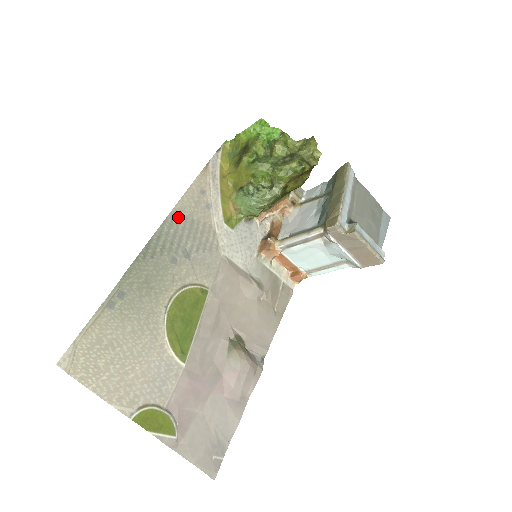
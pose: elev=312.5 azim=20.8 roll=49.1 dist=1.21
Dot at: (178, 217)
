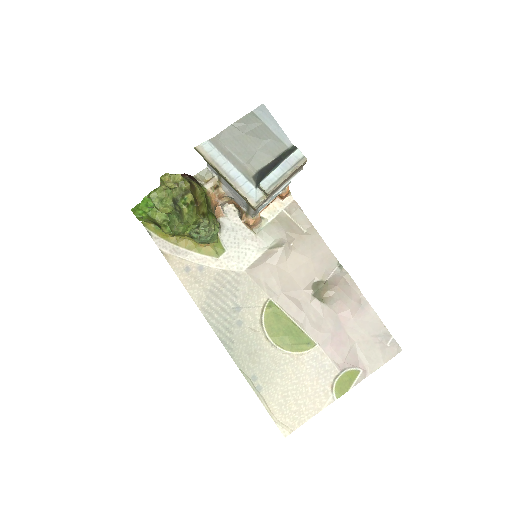
Dot at: (205, 305)
